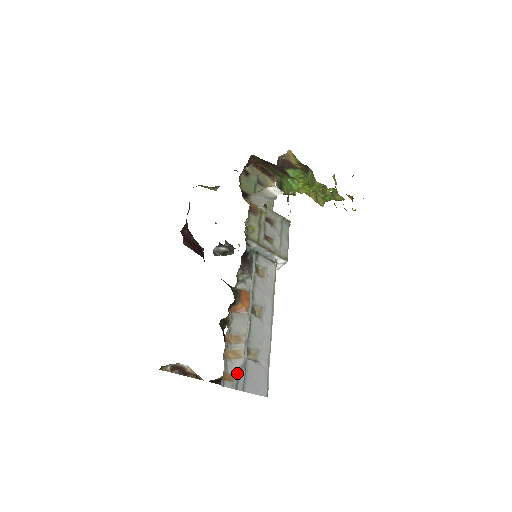
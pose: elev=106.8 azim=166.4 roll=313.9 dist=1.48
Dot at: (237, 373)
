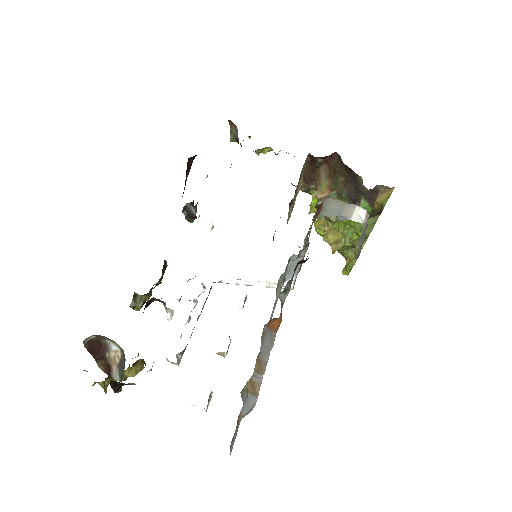
Dot at: (244, 415)
